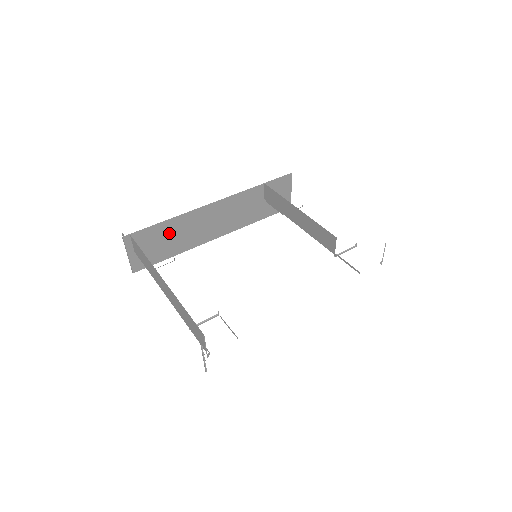
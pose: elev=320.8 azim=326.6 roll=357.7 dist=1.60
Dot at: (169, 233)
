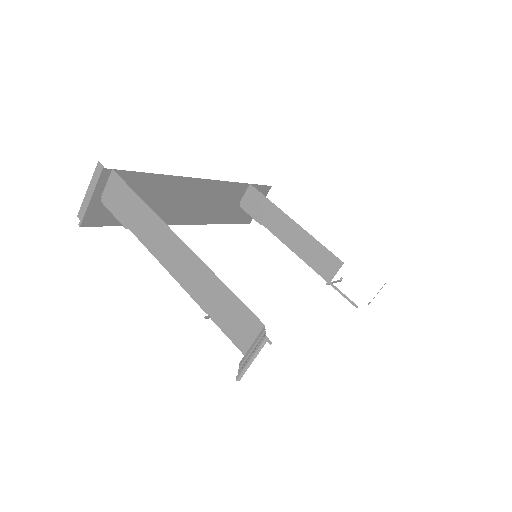
Dot at: (148, 192)
